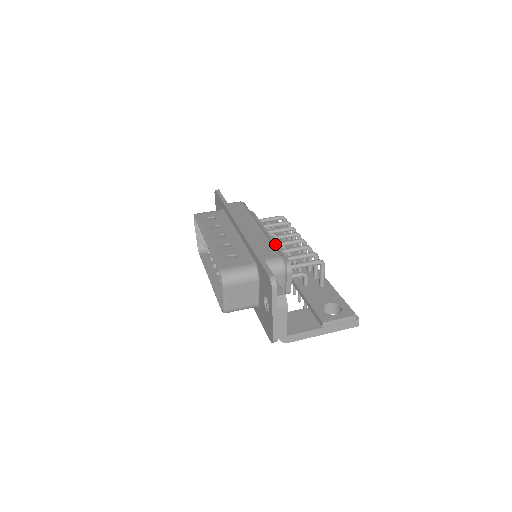
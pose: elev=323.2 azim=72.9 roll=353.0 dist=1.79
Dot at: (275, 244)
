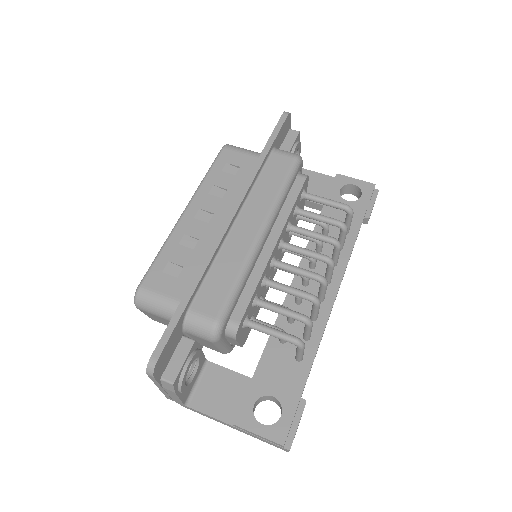
Dot at: (258, 274)
